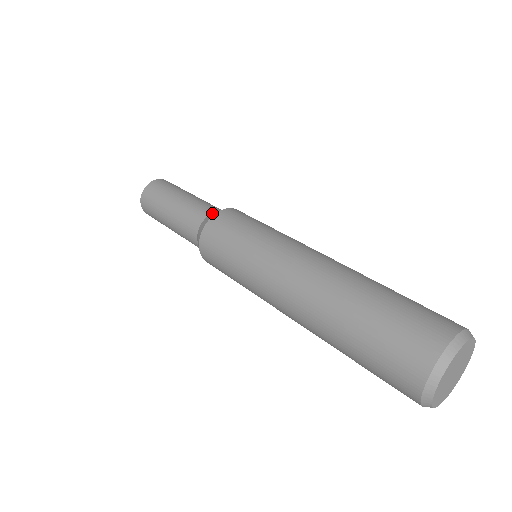
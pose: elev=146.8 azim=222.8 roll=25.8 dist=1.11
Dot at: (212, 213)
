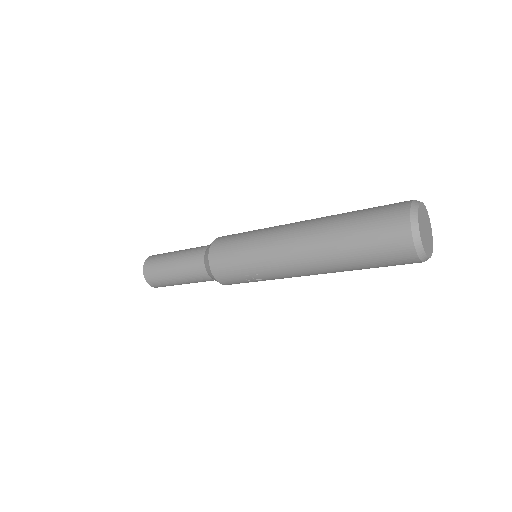
Dot at: occluded
